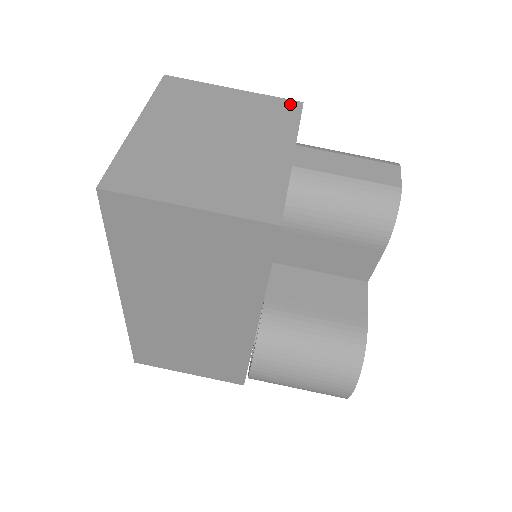
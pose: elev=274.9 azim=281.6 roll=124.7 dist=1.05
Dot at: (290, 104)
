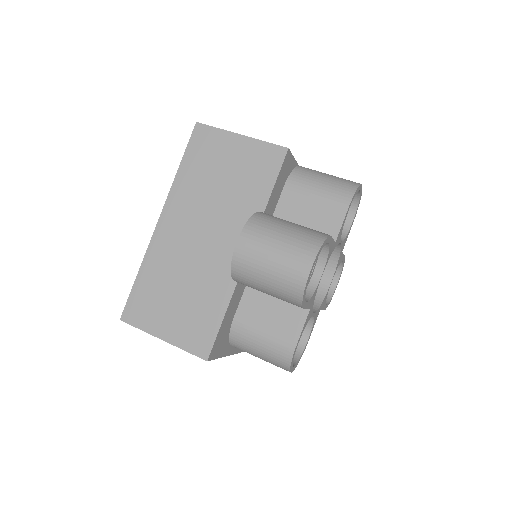
Dot at: occluded
